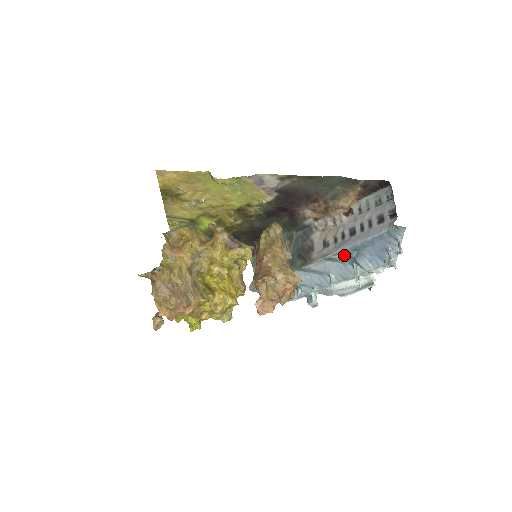
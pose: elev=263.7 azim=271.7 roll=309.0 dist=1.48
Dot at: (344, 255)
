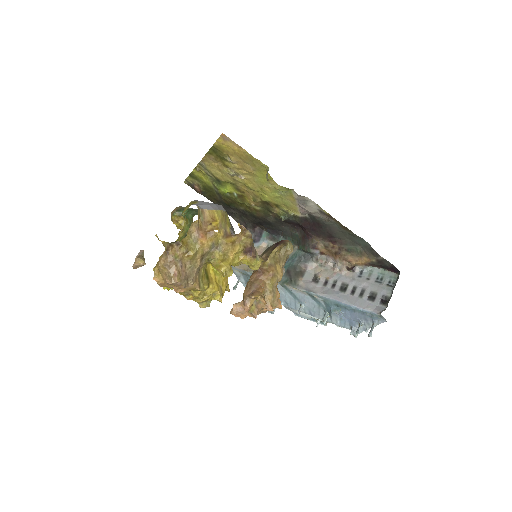
Dot at: (325, 302)
